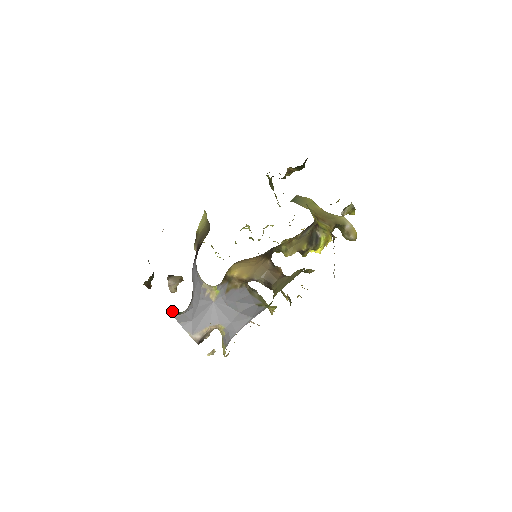
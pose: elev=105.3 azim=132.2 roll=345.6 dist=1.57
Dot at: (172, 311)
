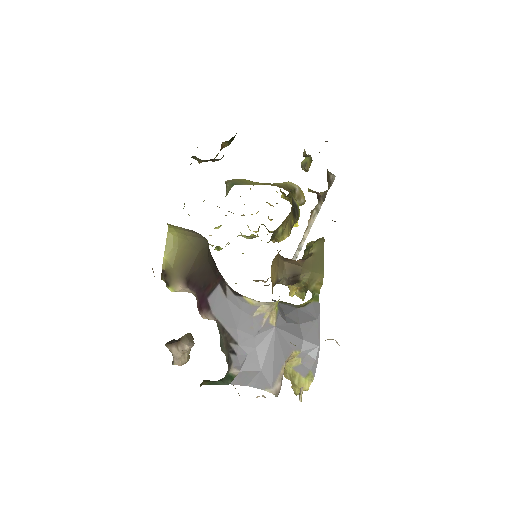
Dot at: (215, 382)
